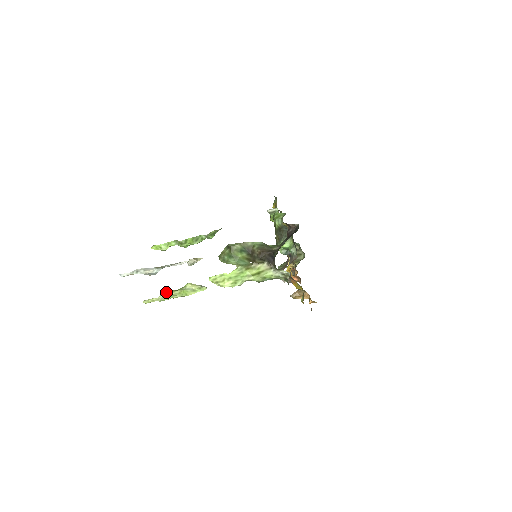
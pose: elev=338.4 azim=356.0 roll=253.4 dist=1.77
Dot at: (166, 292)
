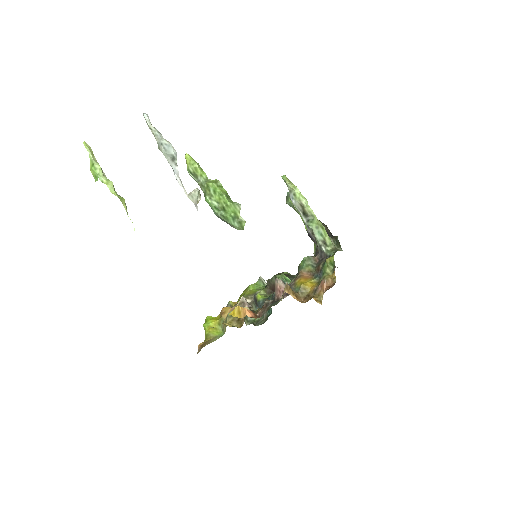
Dot at: (105, 175)
